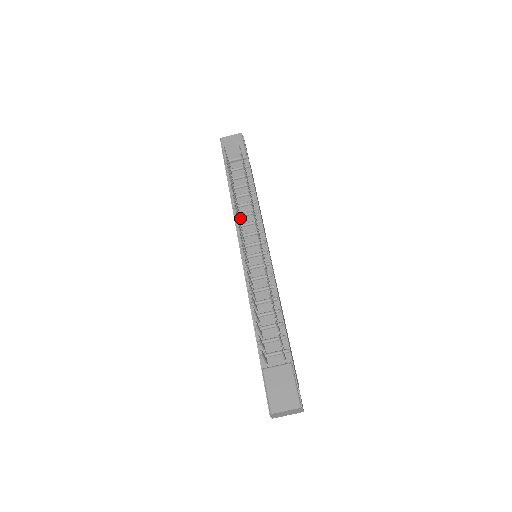
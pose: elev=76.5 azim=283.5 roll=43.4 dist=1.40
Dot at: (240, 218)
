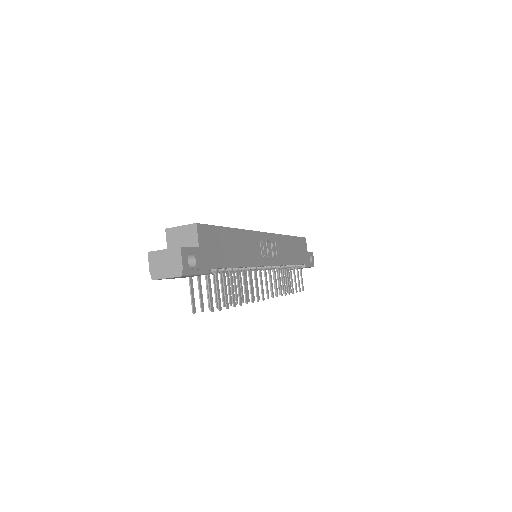
Dot at: occluded
